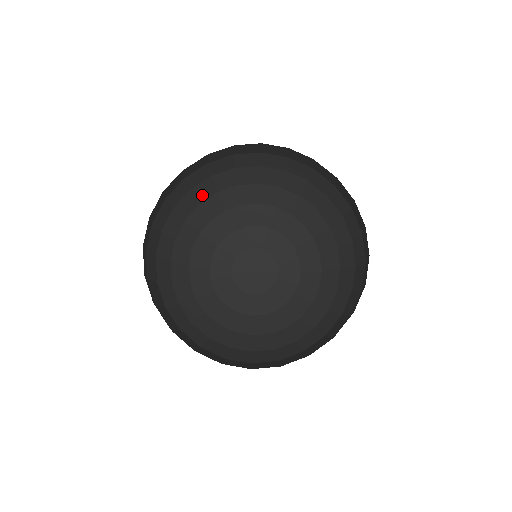
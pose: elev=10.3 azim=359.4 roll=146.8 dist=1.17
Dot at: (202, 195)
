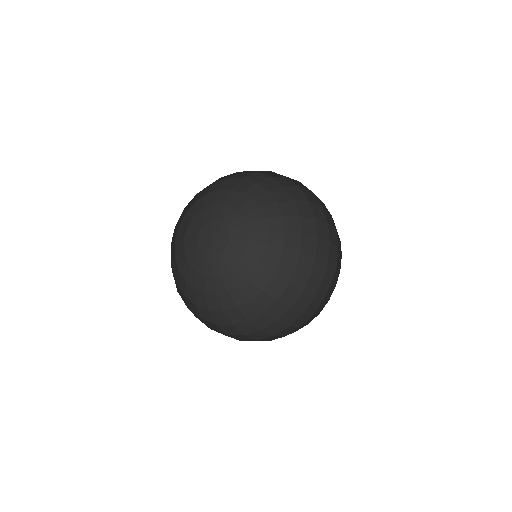
Dot at: (236, 175)
